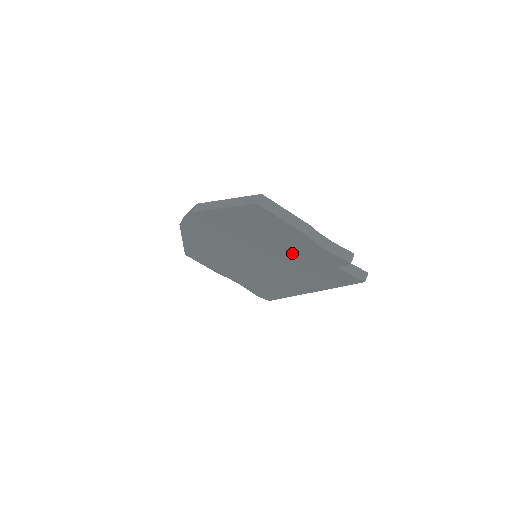
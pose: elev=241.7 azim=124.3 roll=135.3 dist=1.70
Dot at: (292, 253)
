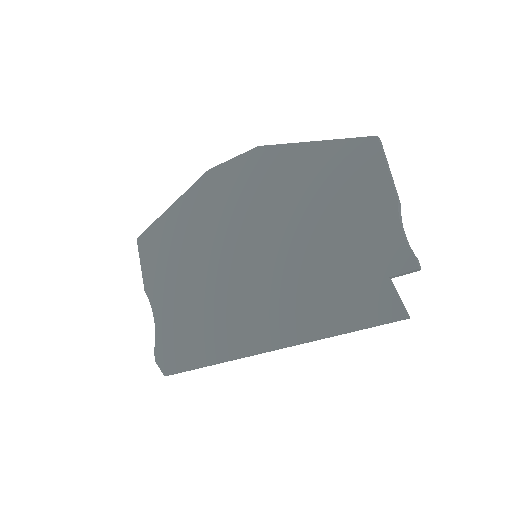
Dot at: (338, 240)
